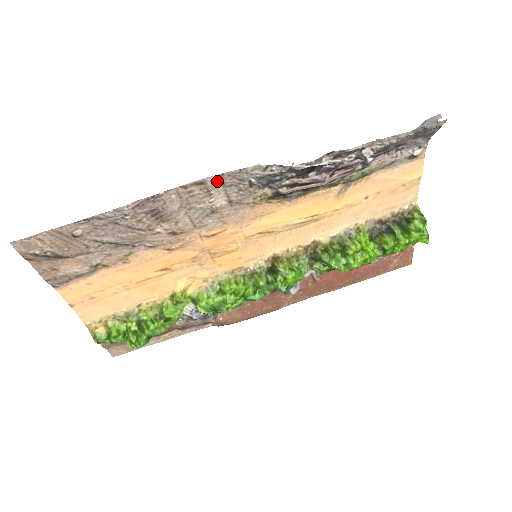
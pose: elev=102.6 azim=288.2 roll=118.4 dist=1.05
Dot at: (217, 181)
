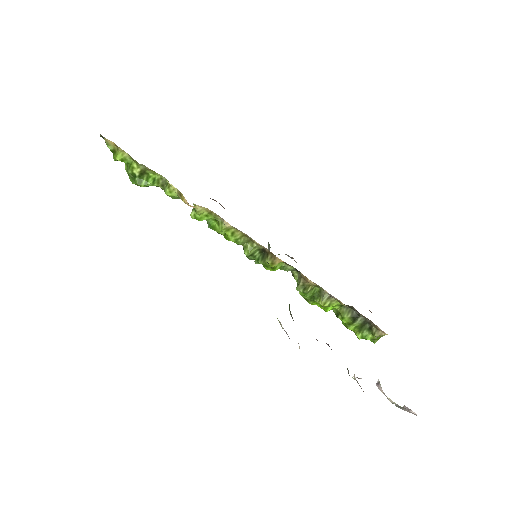
Dot at: occluded
